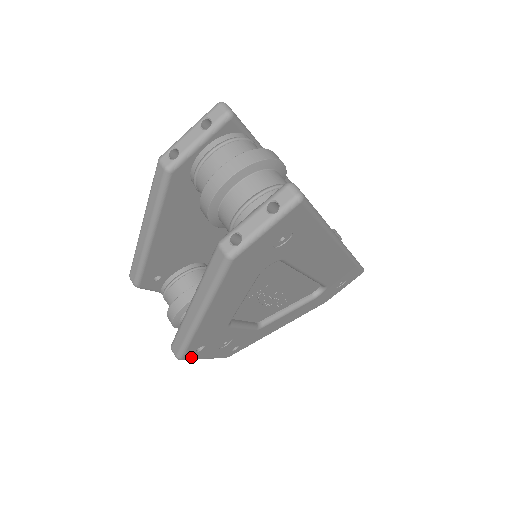
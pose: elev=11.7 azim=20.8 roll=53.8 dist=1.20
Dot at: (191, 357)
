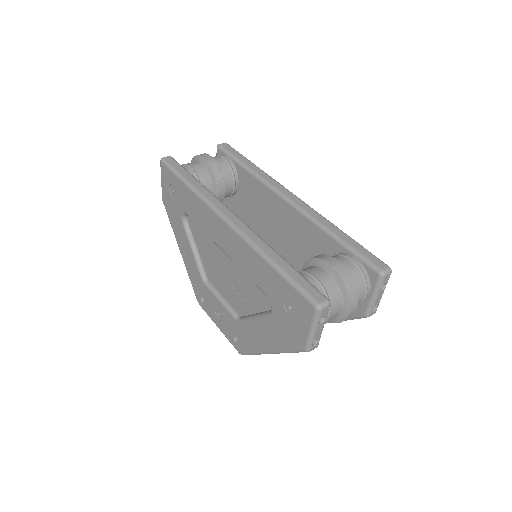
Dot at: occluded
